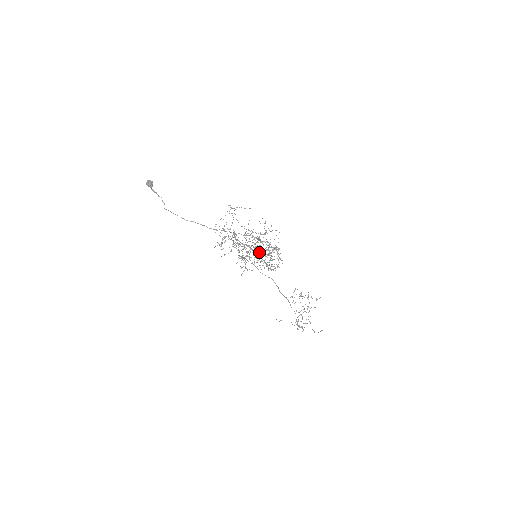
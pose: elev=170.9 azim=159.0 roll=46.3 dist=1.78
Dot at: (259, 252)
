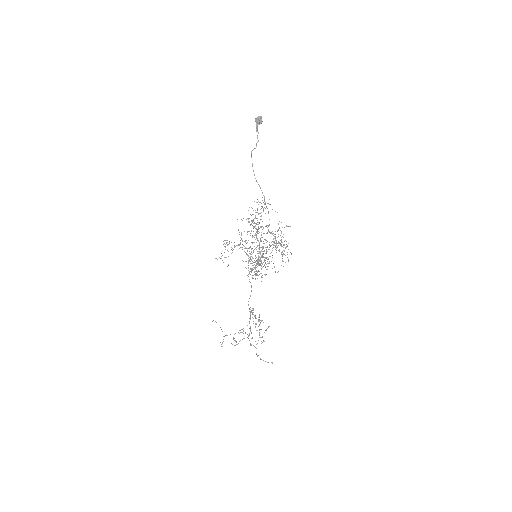
Dot at: occluded
